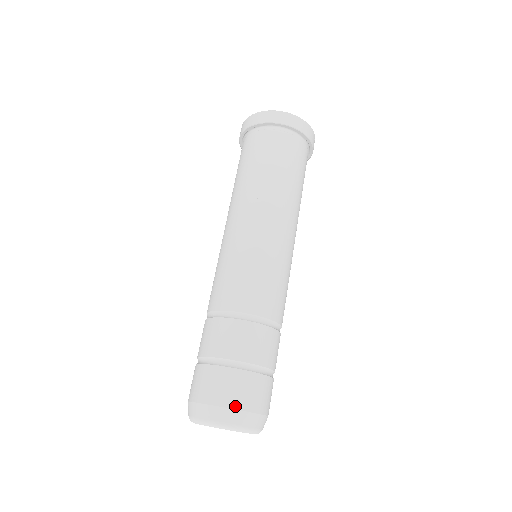
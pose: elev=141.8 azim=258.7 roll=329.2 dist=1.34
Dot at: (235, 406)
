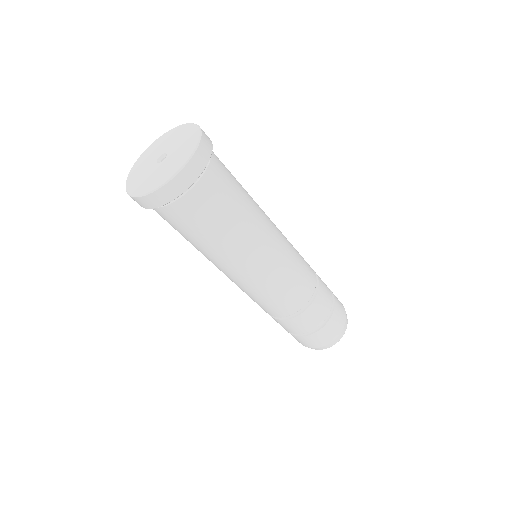
Dot at: (339, 333)
